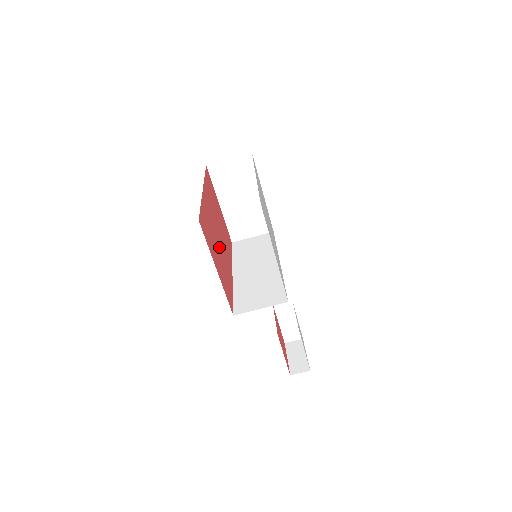
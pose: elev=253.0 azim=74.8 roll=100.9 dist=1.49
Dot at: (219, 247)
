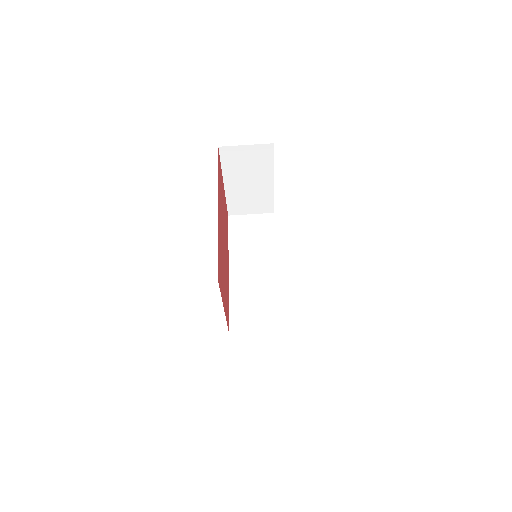
Dot at: (224, 262)
